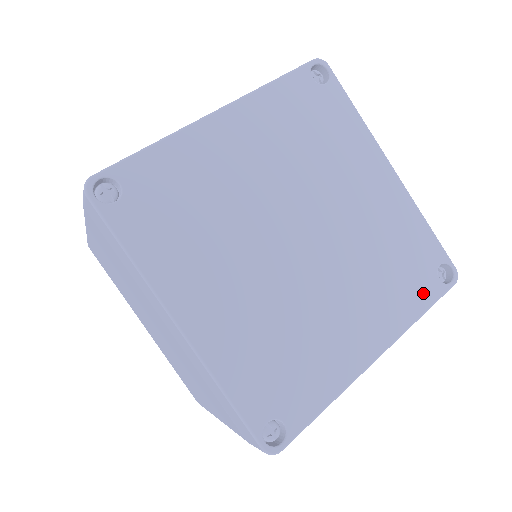
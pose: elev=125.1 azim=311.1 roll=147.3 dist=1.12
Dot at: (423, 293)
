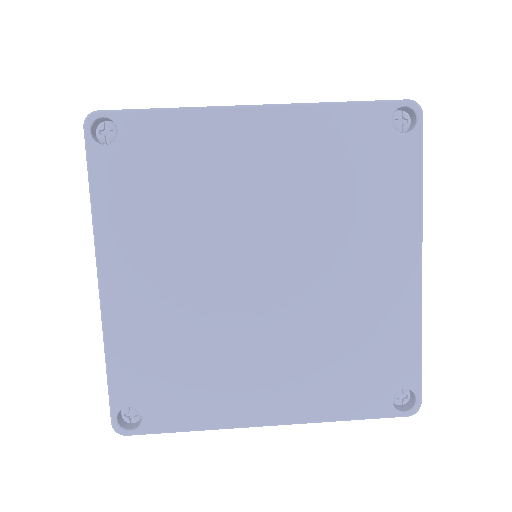
Dot at: (362, 402)
